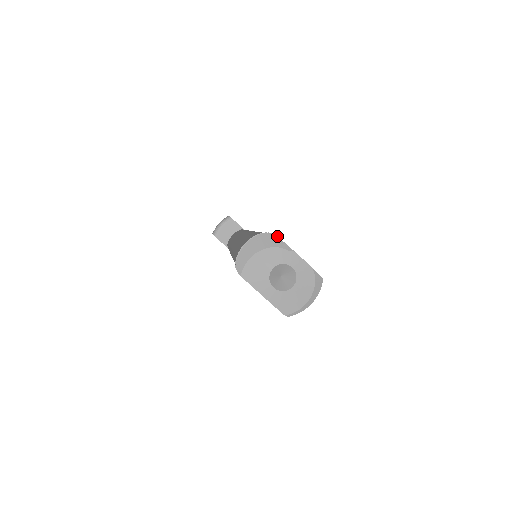
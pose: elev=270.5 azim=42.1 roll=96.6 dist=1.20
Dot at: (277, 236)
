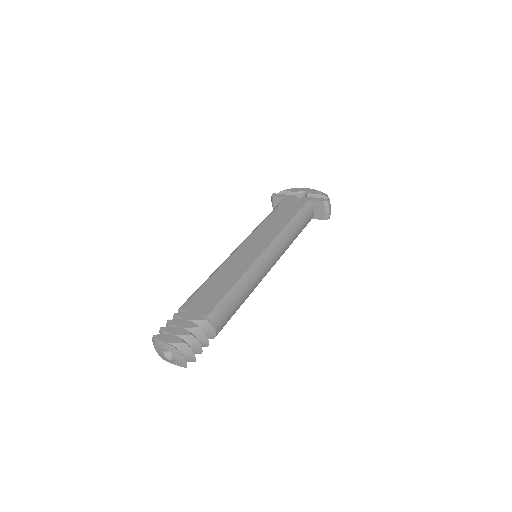
Dot at: (154, 336)
